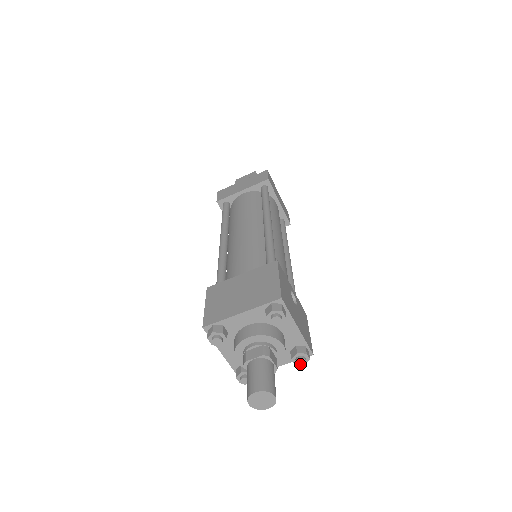
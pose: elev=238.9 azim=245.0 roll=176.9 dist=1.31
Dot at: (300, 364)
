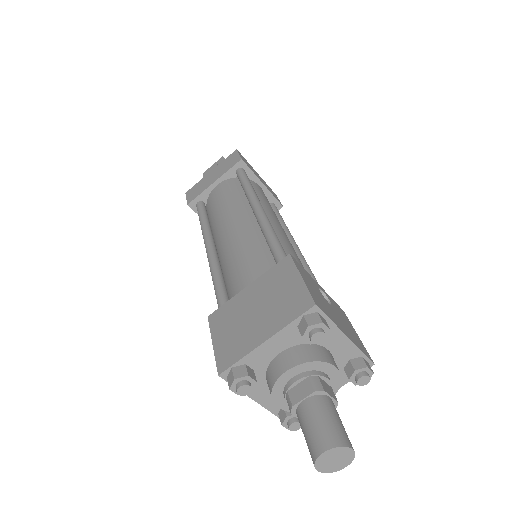
Dot at: (363, 383)
